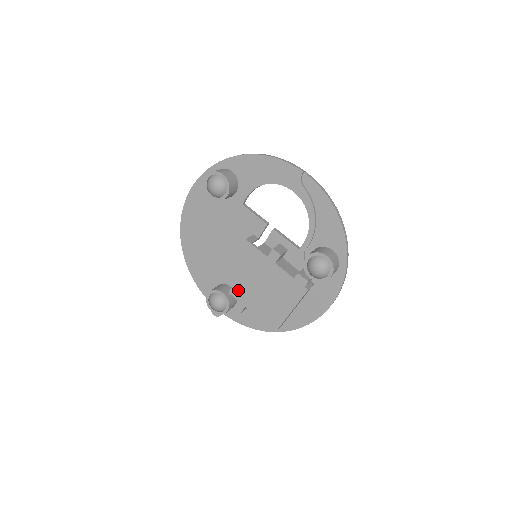
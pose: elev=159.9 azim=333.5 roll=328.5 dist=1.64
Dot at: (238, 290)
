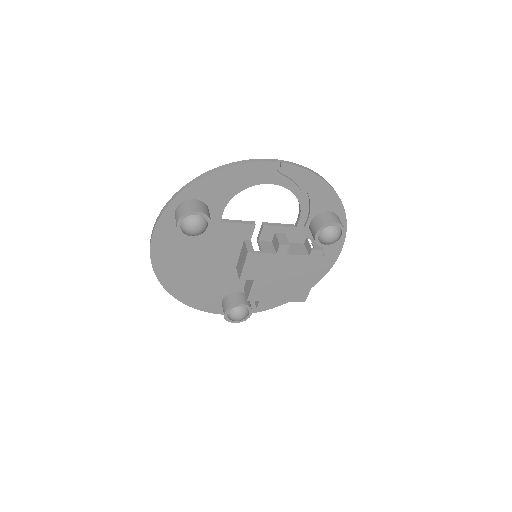
Dot at: (256, 294)
